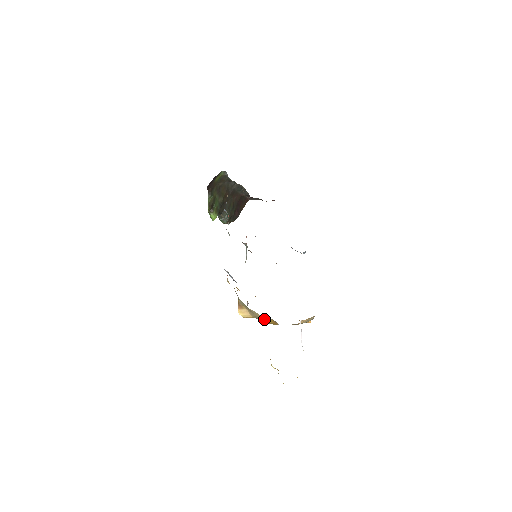
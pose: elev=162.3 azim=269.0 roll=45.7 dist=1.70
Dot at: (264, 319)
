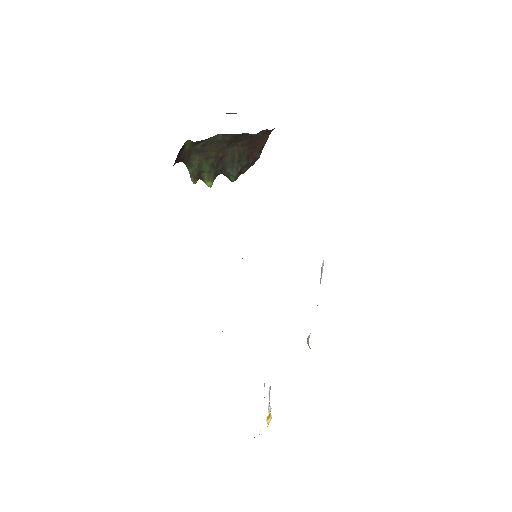
Dot at: occluded
